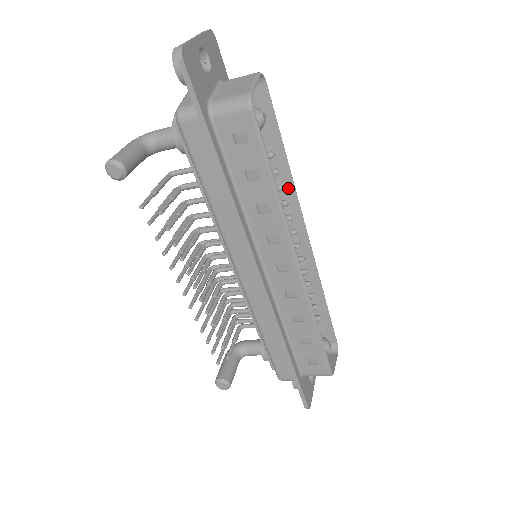
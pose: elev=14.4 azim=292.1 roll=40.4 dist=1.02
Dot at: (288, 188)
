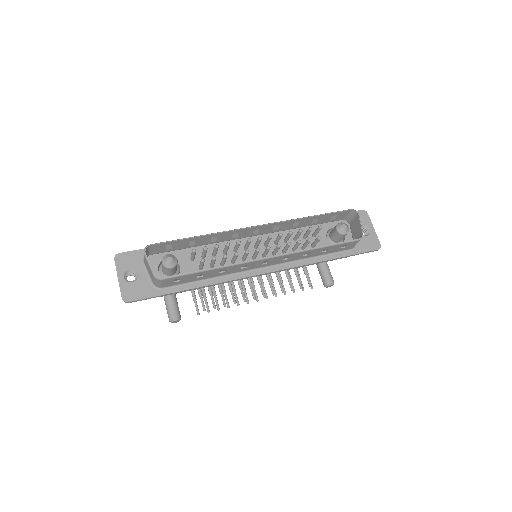
Dot at: (220, 235)
